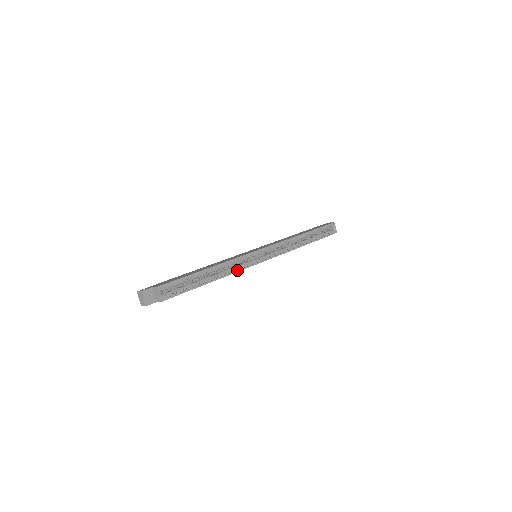
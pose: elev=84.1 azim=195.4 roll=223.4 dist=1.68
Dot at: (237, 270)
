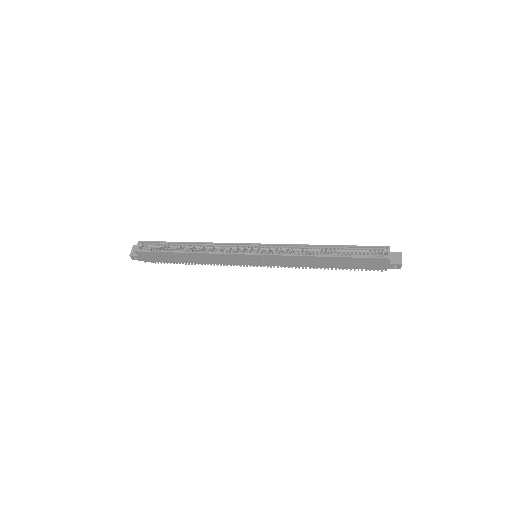
Dot at: (214, 252)
